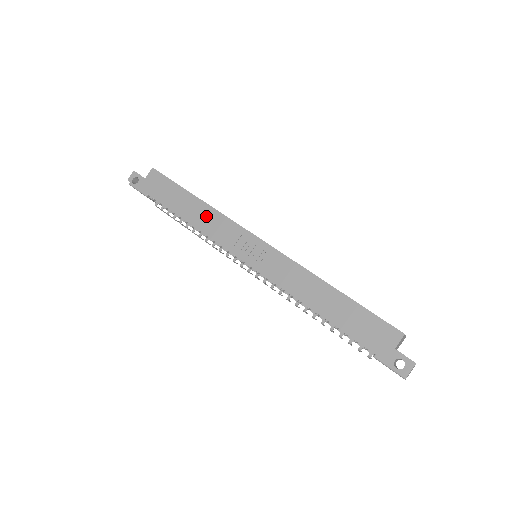
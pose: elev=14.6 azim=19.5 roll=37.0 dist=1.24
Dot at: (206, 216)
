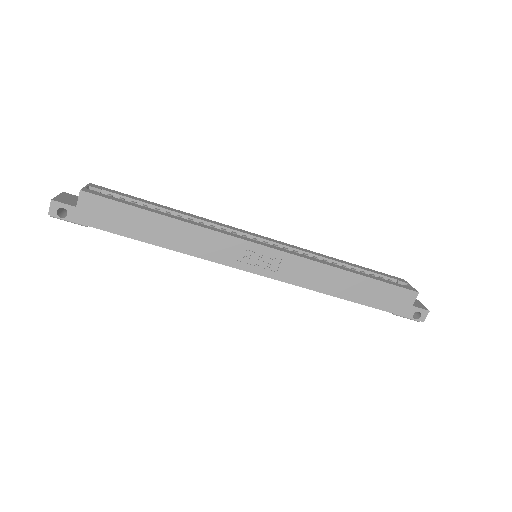
Dot at: (189, 237)
